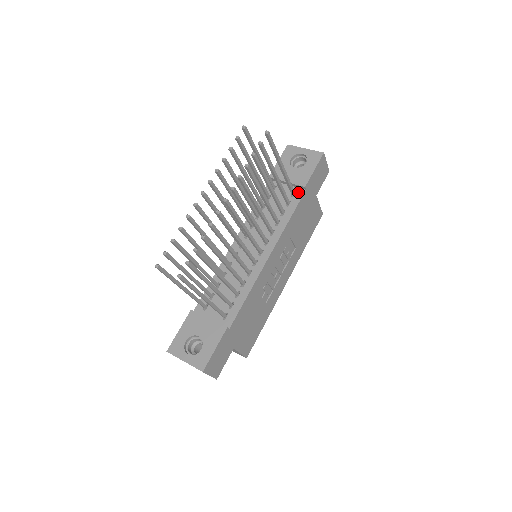
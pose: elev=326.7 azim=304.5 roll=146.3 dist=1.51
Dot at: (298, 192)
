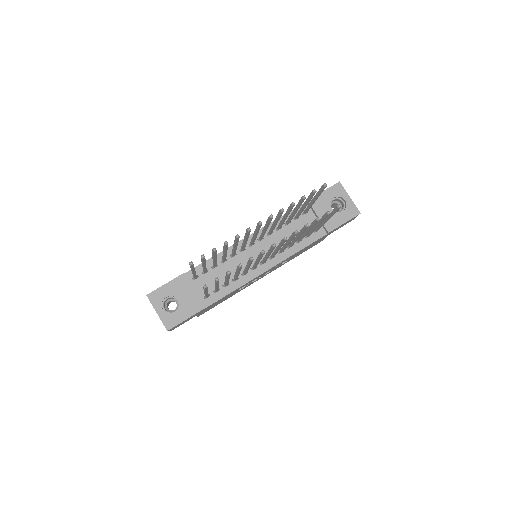
Dot at: (321, 231)
